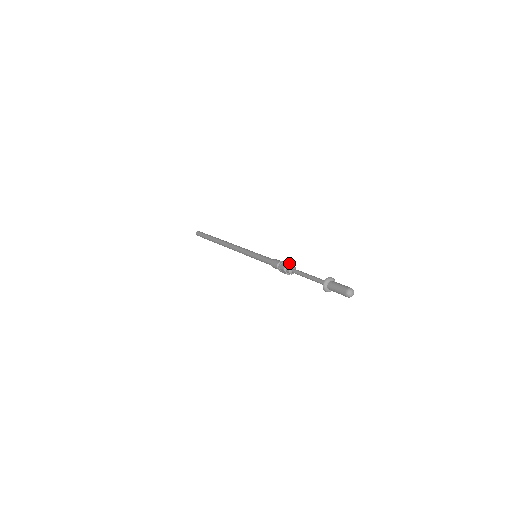
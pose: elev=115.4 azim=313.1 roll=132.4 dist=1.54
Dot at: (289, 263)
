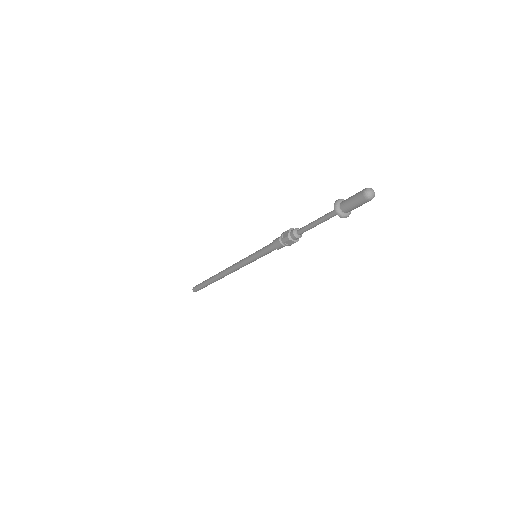
Dot at: (289, 229)
